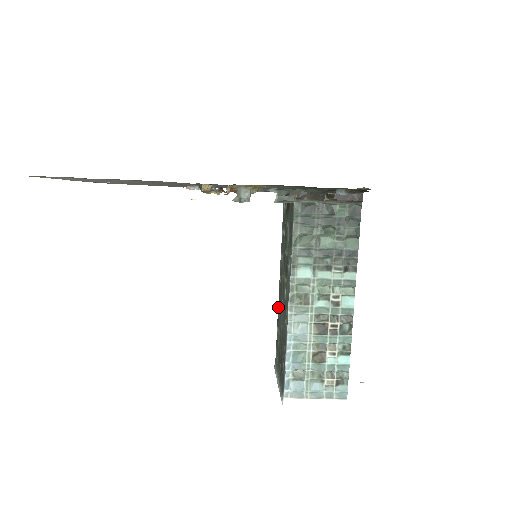
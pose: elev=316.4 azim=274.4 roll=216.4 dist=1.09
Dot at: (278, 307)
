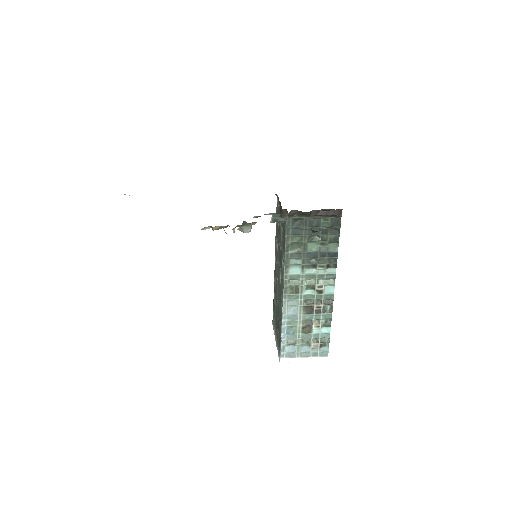
Dot at: (274, 279)
